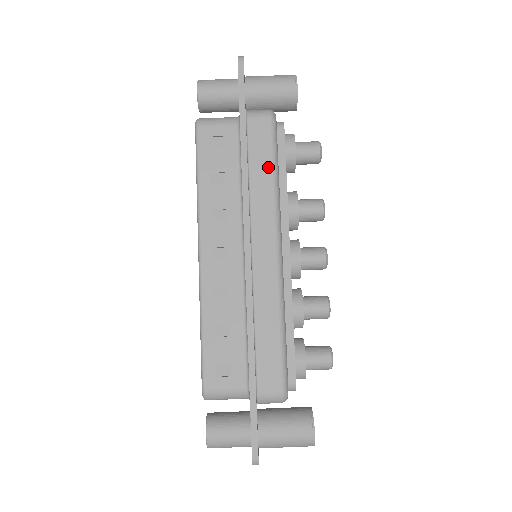
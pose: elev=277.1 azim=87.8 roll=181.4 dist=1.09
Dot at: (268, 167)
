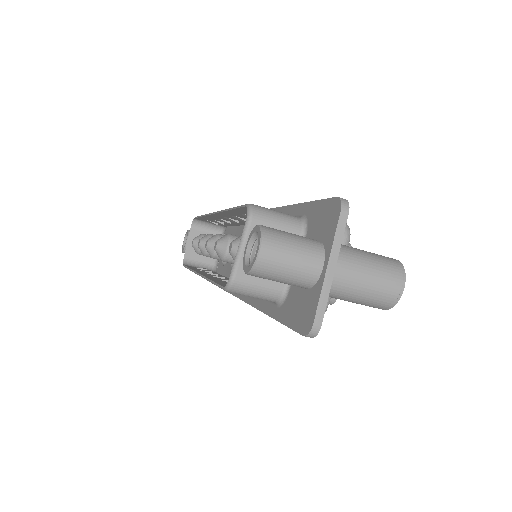
Dot at: occluded
